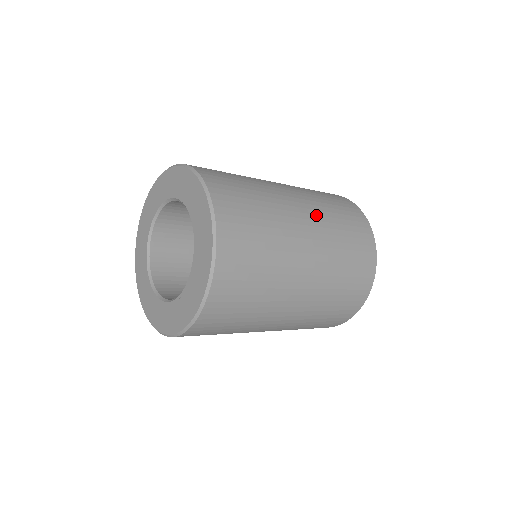
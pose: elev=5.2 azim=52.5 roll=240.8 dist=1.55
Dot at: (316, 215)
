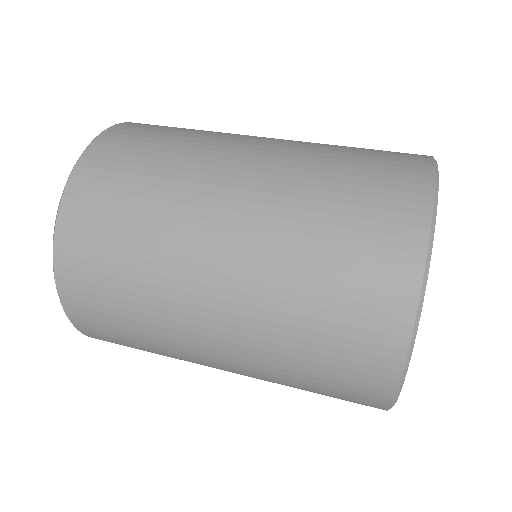
Dot at: (248, 361)
